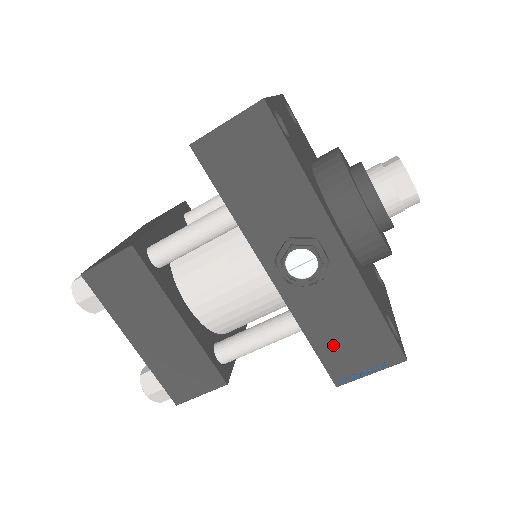
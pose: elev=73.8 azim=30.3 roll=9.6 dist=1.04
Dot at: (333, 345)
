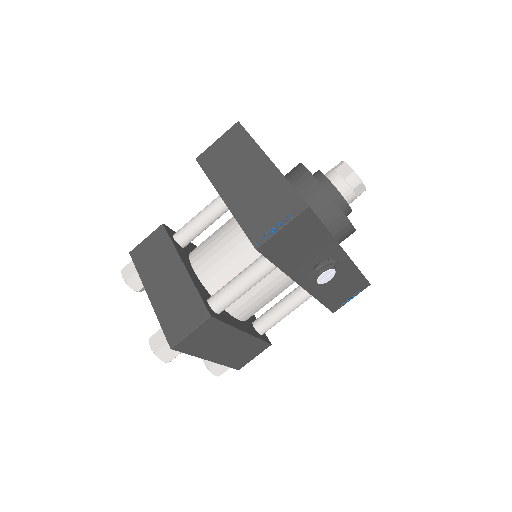
Dot at: (334, 298)
